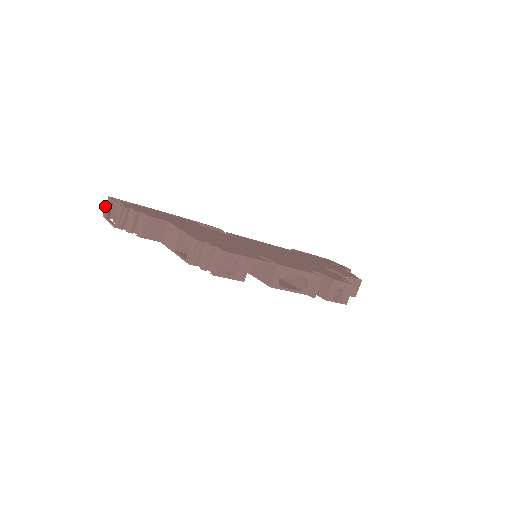
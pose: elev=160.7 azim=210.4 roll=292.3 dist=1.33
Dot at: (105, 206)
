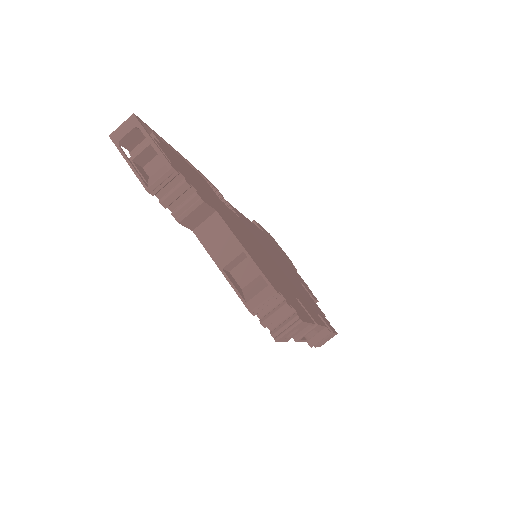
Dot at: (121, 125)
